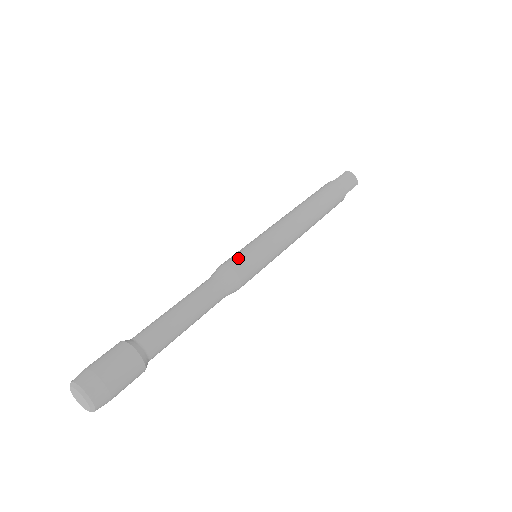
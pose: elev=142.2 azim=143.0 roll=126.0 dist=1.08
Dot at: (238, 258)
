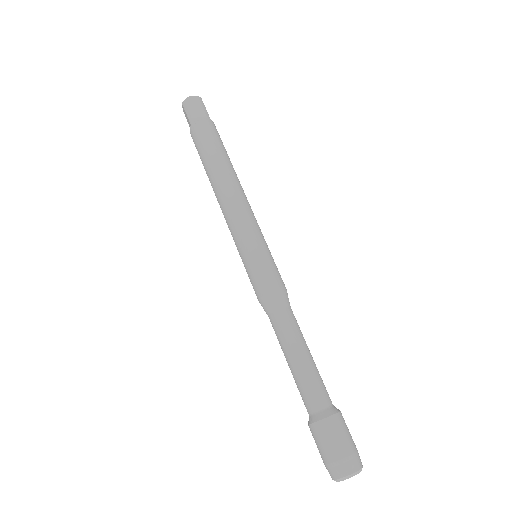
Dot at: (258, 280)
